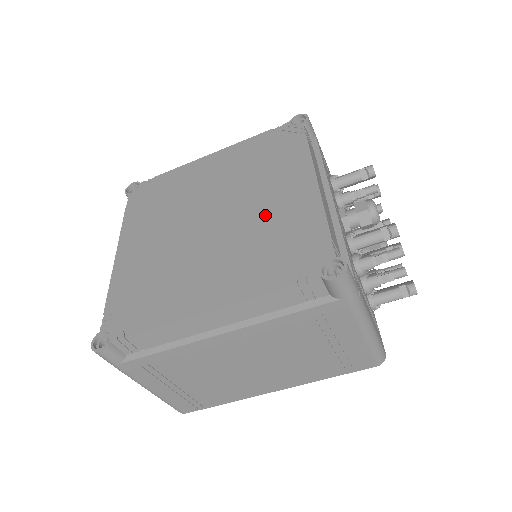
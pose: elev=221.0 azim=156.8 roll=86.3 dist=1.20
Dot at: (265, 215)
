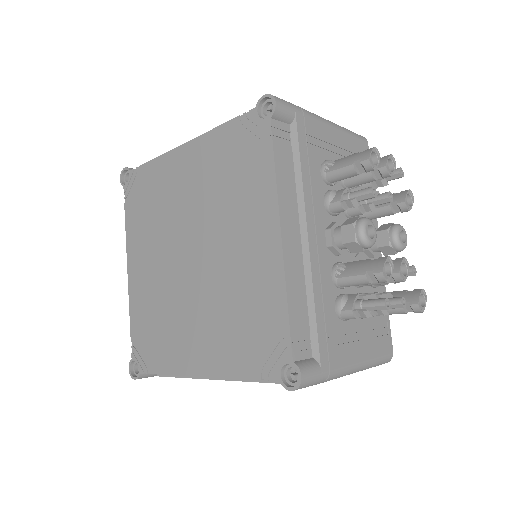
Dot at: (235, 273)
